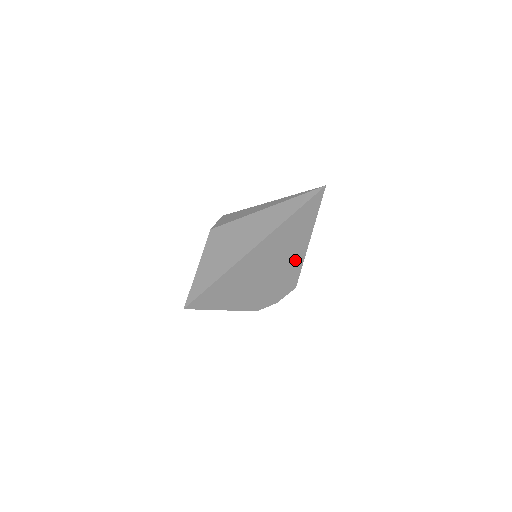
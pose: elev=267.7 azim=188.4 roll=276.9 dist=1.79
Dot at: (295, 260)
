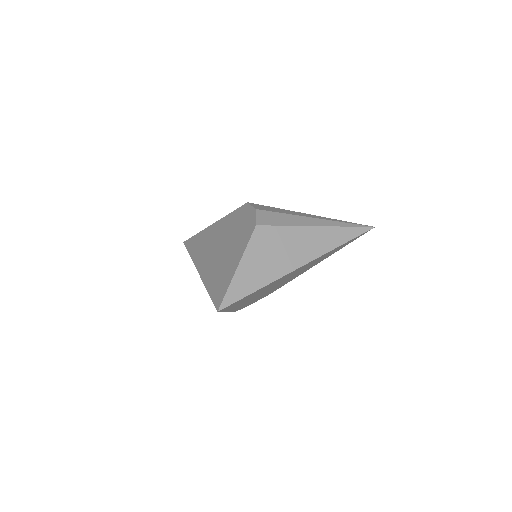
Dot at: (300, 273)
